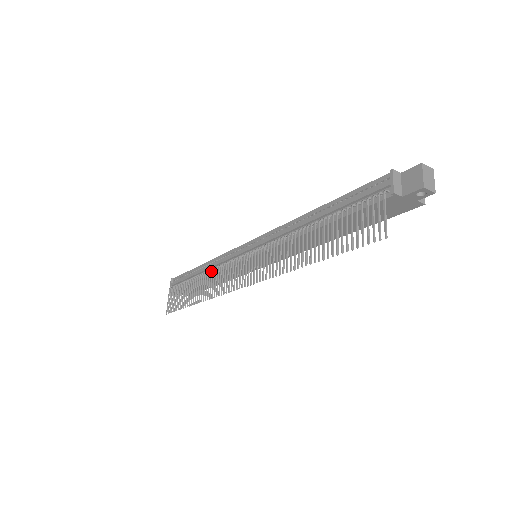
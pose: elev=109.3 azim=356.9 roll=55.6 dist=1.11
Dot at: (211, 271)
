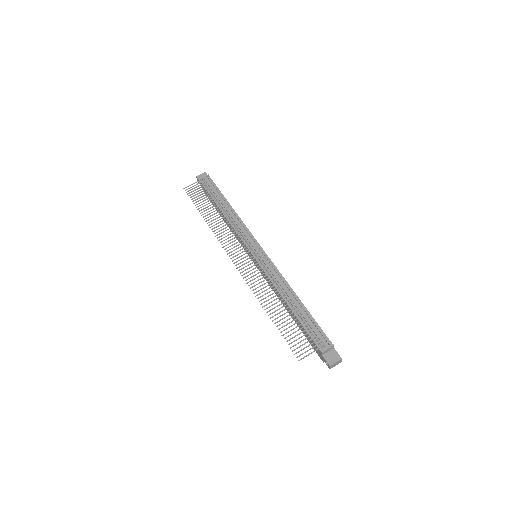
Dot at: (232, 224)
